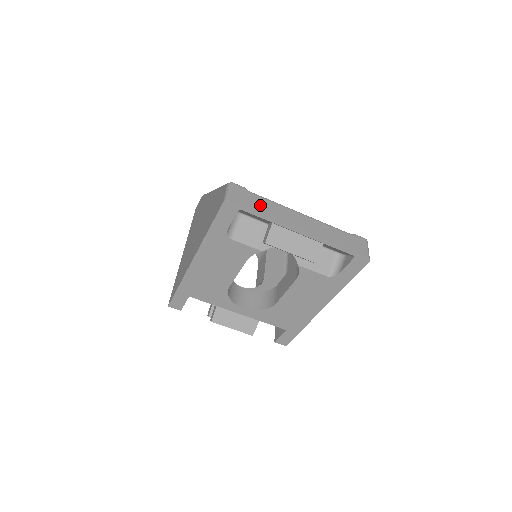
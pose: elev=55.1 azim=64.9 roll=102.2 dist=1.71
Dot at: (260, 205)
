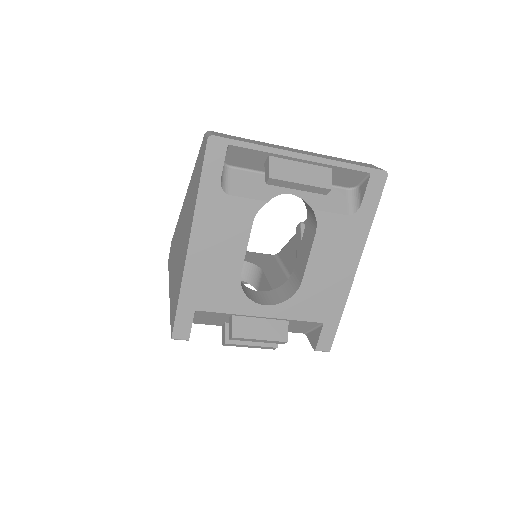
Dot at: (248, 141)
